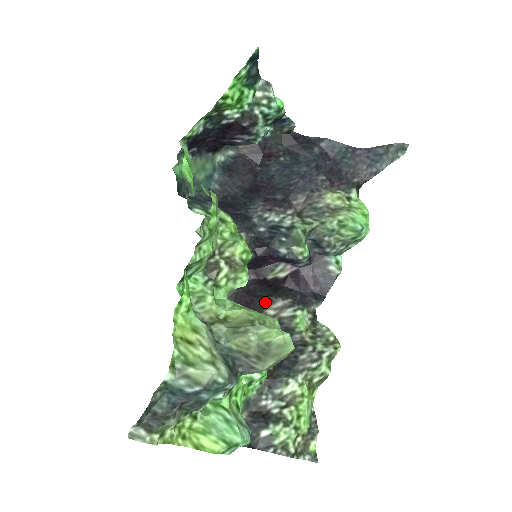
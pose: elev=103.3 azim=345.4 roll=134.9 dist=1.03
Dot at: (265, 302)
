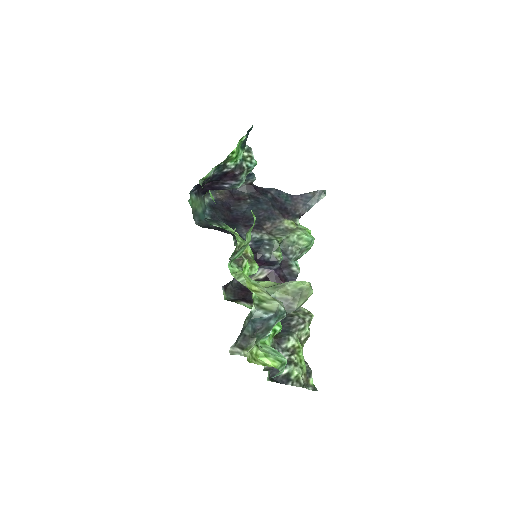
Dot at: occluded
